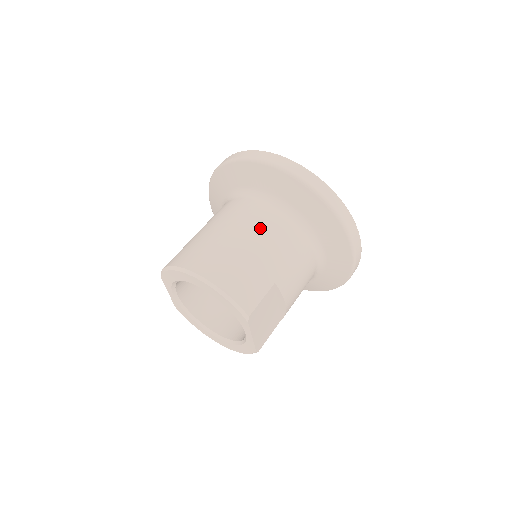
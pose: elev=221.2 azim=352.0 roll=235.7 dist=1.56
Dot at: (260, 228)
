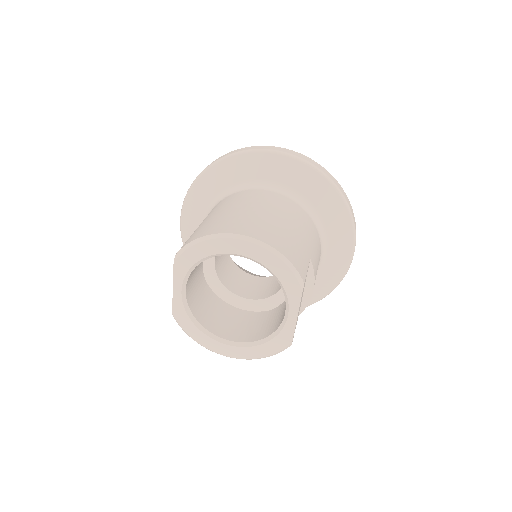
Dot at: (283, 208)
